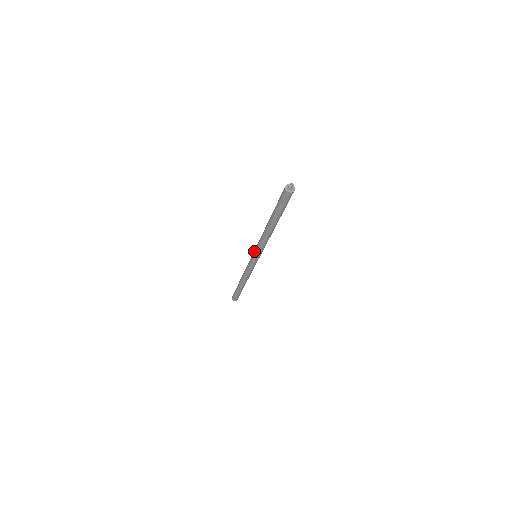
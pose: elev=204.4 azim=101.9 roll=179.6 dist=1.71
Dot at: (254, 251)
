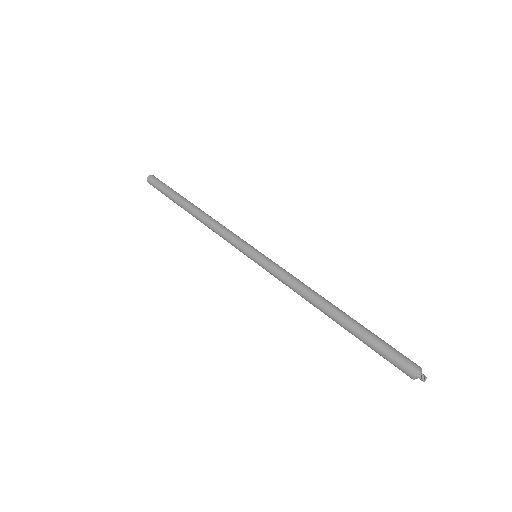
Dot at: (264, 263)
